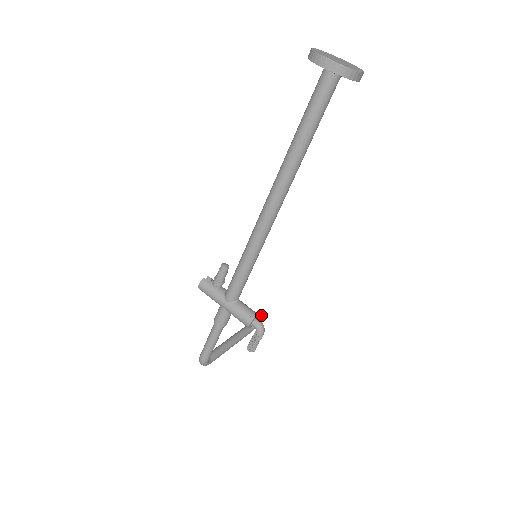
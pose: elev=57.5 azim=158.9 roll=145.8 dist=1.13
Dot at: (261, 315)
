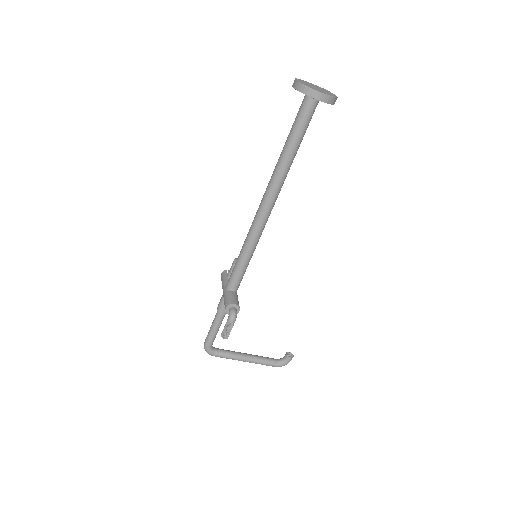
Dot at: (292, 356)
